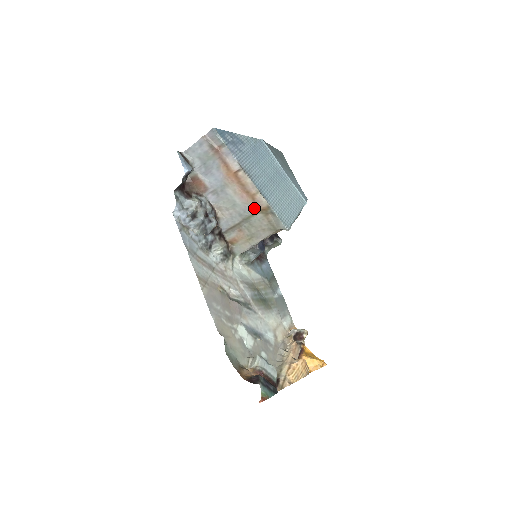
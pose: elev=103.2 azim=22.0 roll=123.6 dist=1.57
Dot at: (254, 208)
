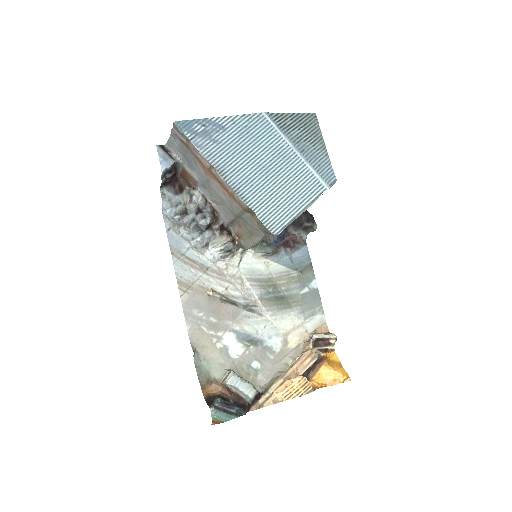
Dot at: (239, 207)
